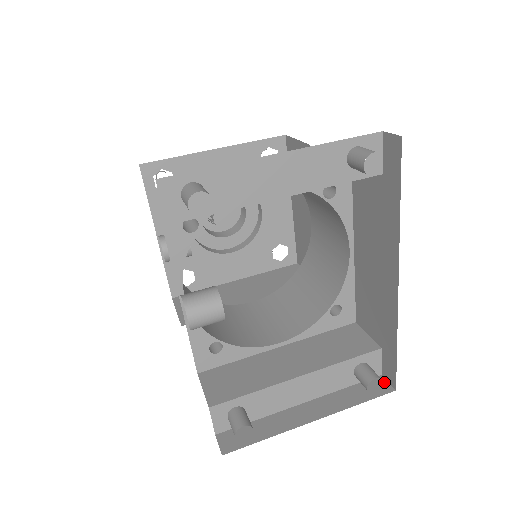
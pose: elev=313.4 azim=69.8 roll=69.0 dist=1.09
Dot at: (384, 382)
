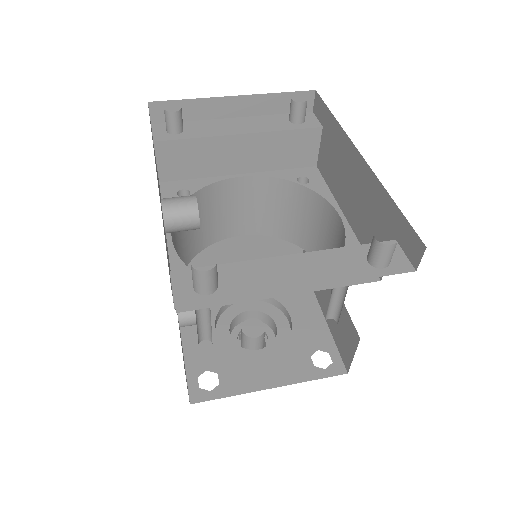
Dot at: (415, 262)
